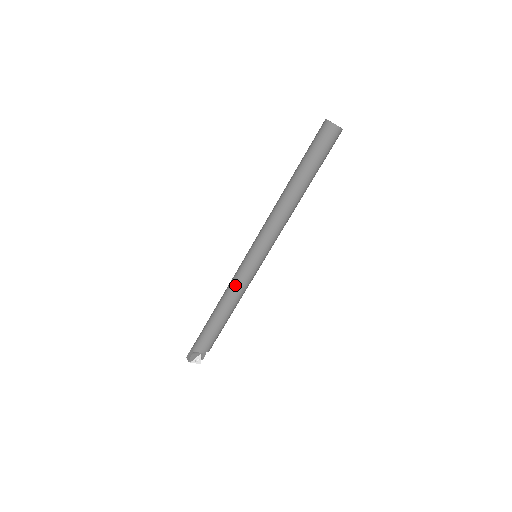
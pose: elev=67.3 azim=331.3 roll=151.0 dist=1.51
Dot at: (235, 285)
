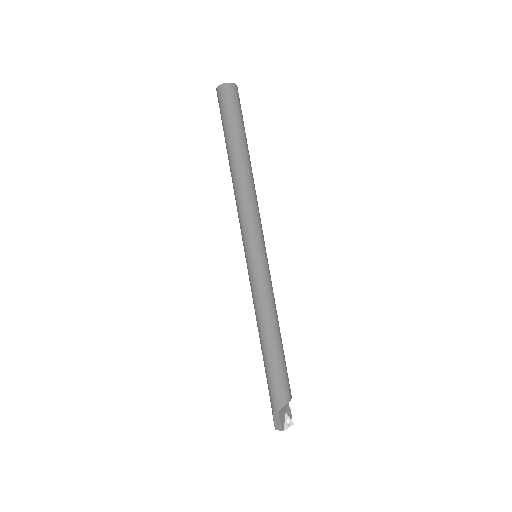
Dot at: (261, 298)
